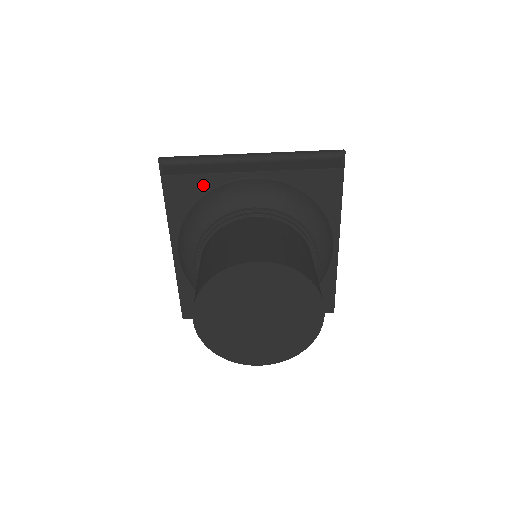
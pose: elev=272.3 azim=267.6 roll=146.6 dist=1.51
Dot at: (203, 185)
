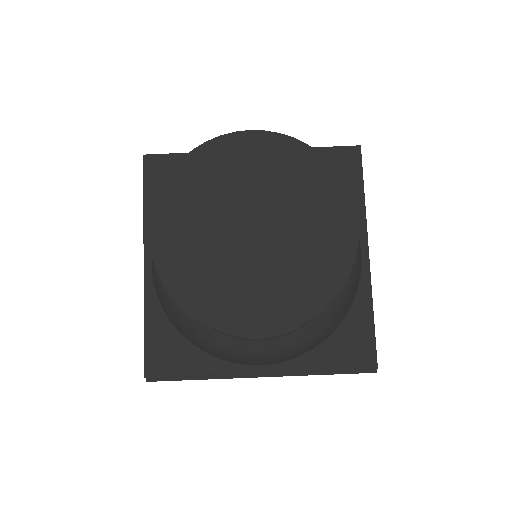
Dot at: occluded
